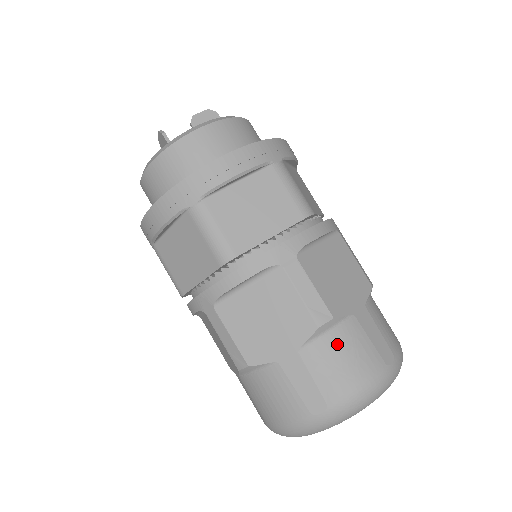
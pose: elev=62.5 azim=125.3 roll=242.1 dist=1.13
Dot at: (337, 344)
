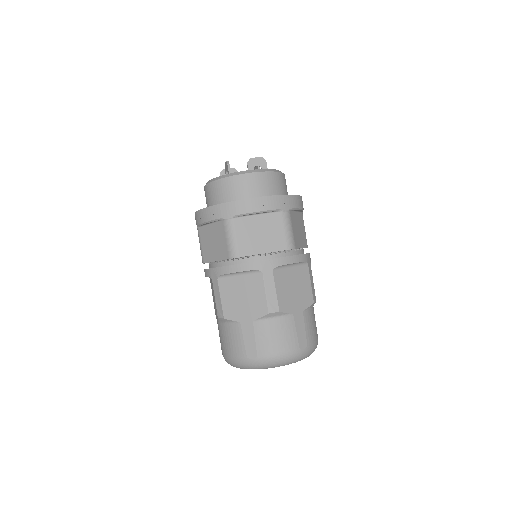
Dot at: (276, 326)
